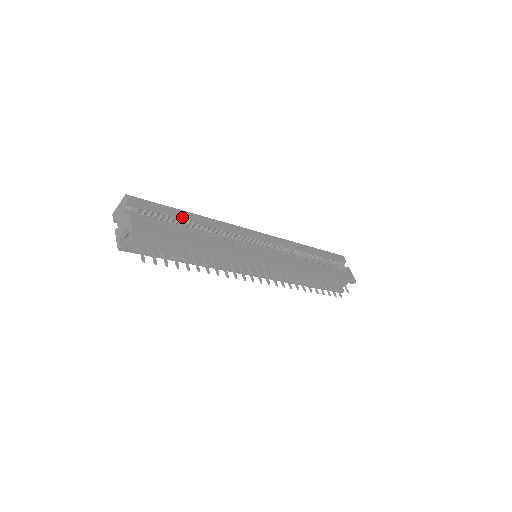
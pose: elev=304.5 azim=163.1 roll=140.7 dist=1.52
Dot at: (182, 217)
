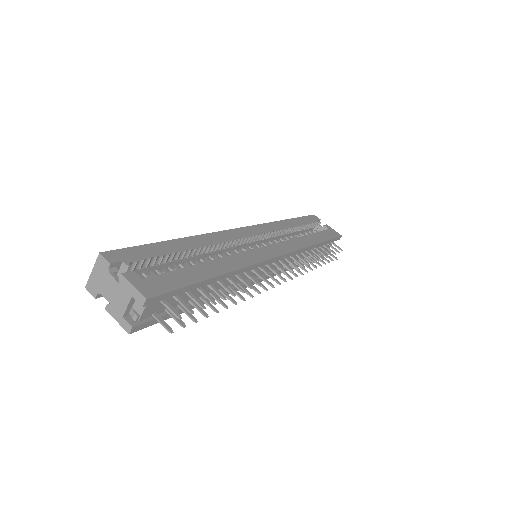
Dot at: (175, 249)
